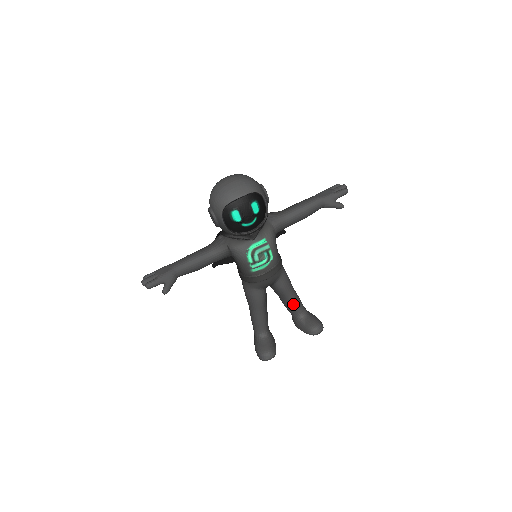
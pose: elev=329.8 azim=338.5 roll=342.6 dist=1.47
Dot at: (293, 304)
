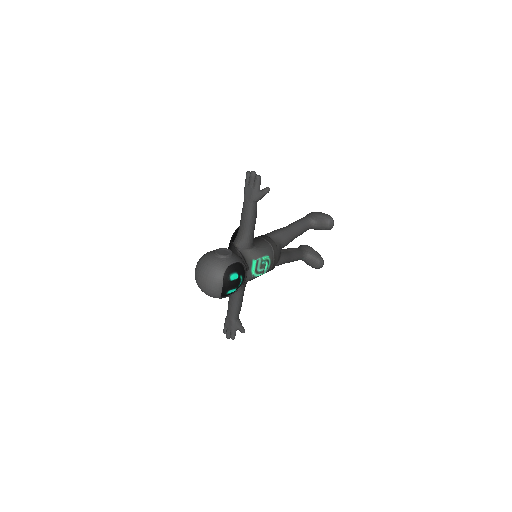
Dot at: (302, 232)
